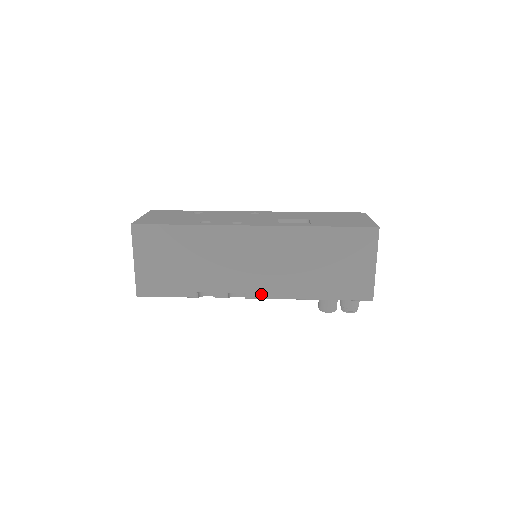
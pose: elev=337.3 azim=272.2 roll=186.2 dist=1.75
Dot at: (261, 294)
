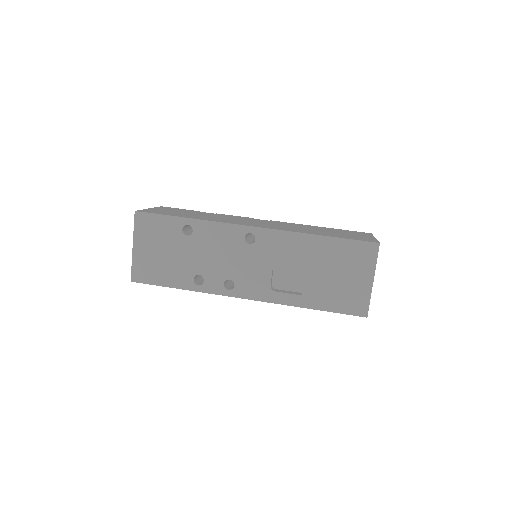
Dot at: occluded
